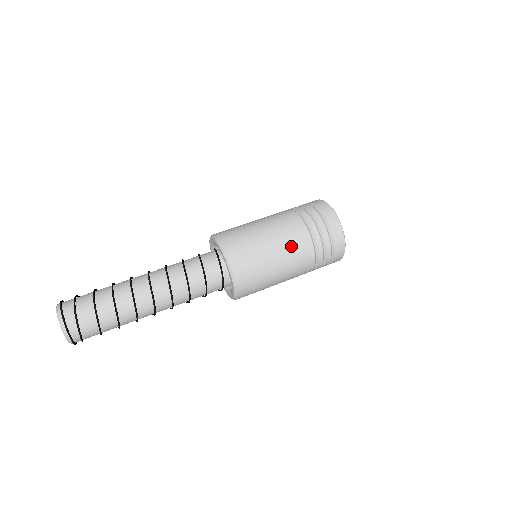
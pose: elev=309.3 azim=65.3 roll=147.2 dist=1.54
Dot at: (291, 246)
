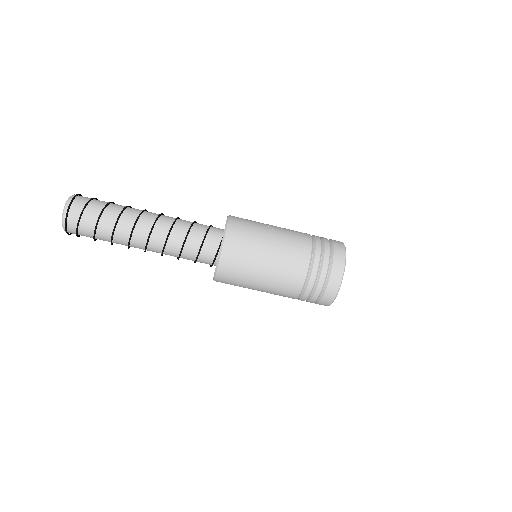
Dot at: (275, 294)
